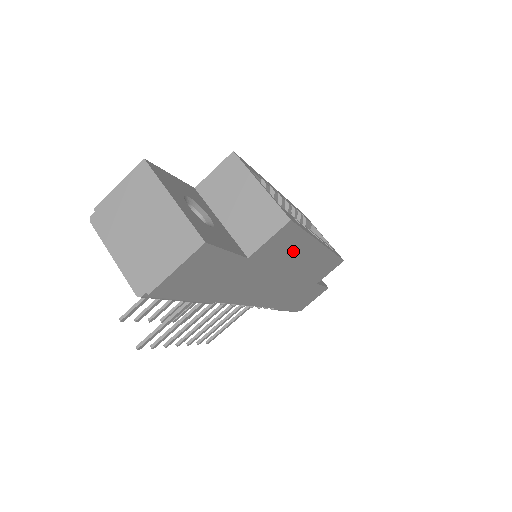
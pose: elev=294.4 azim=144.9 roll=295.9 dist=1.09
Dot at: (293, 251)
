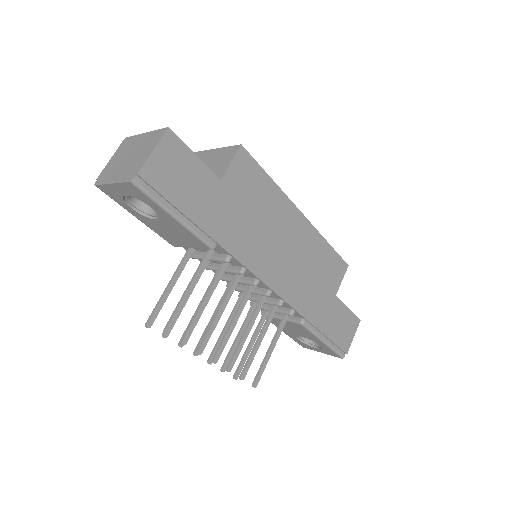
Dot at: (269, 201)
